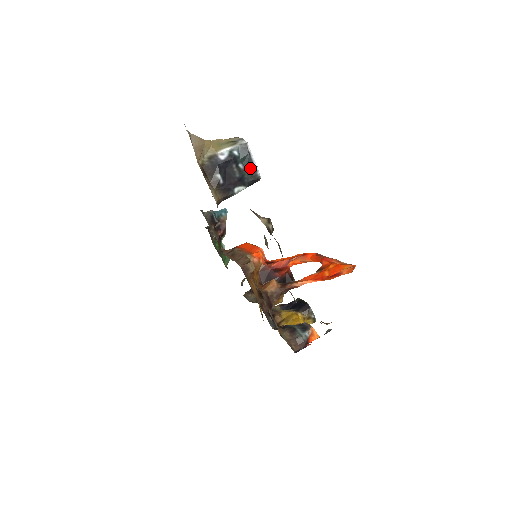
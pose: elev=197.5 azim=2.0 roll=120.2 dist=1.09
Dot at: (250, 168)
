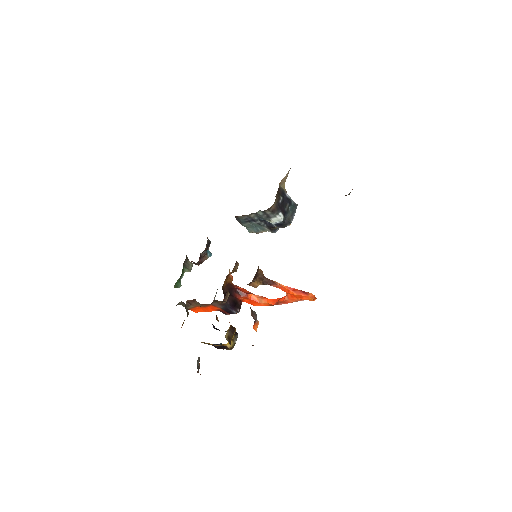
Dot at: (292, 214)
